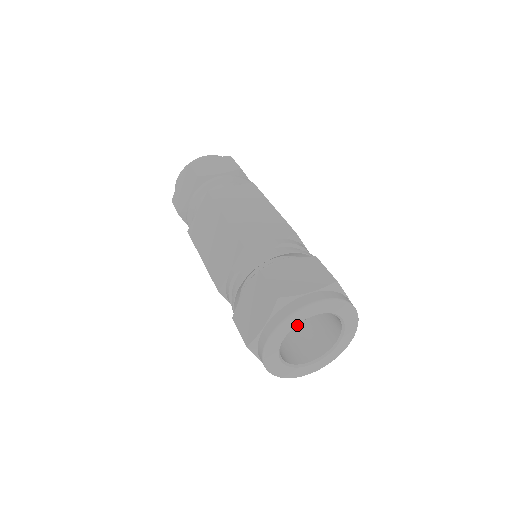
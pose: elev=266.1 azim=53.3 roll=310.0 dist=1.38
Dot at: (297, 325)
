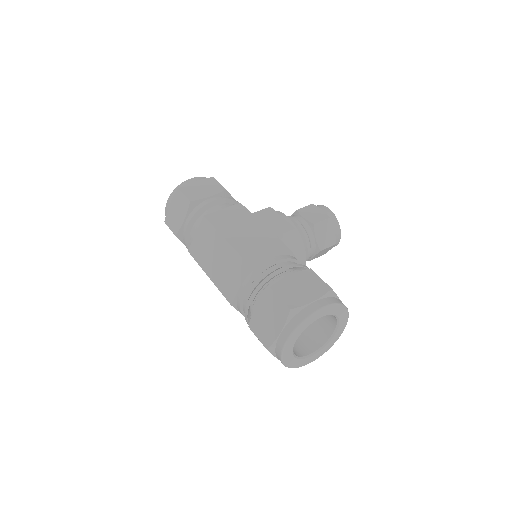
Dot at: occluded
